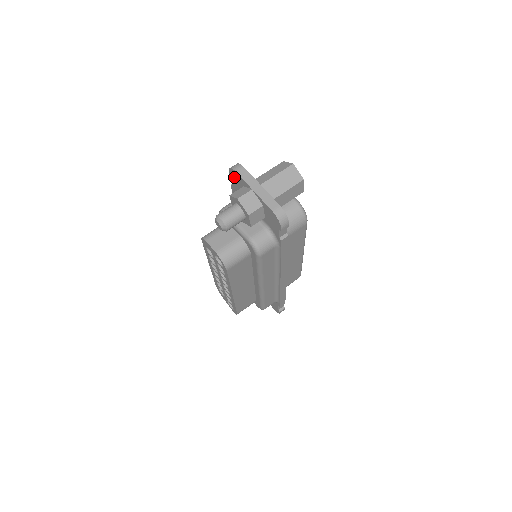
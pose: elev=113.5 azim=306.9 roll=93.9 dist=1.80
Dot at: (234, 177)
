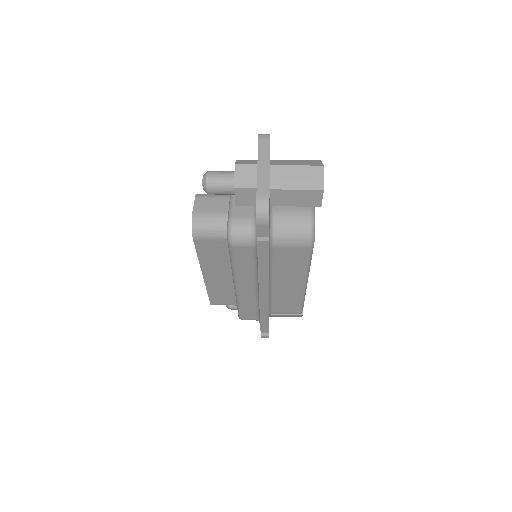
Dot at: occluded
